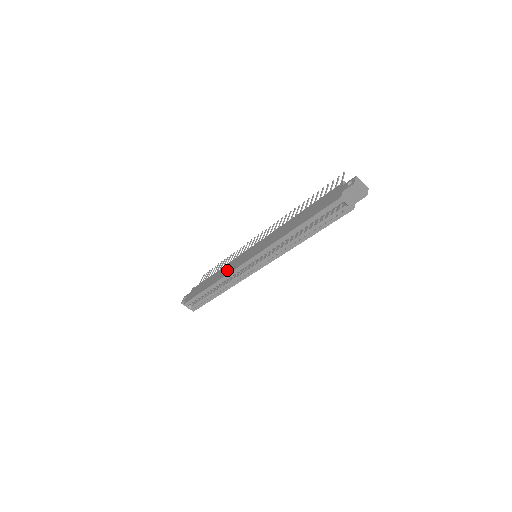
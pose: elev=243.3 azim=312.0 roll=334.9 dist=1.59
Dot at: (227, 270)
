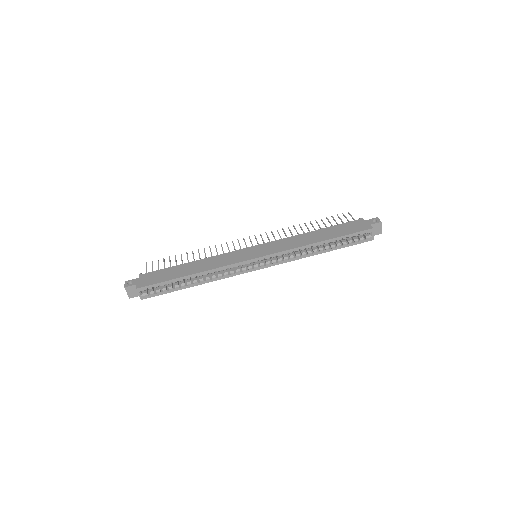
Dot at: (220, 262)
